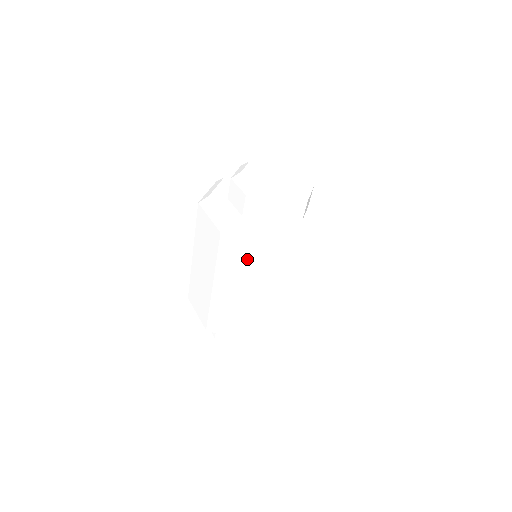
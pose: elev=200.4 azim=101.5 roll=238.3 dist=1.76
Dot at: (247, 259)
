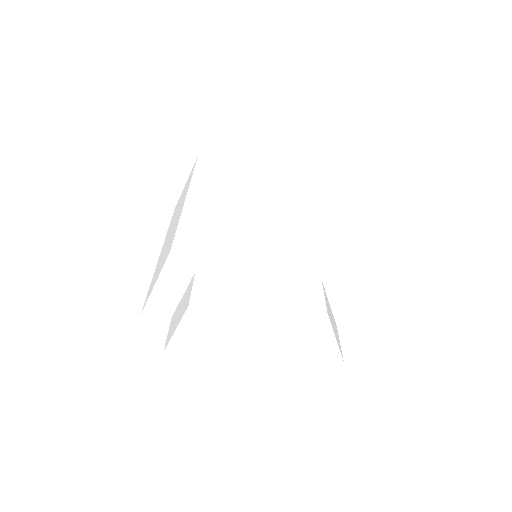
Dot at: (298, 162)
